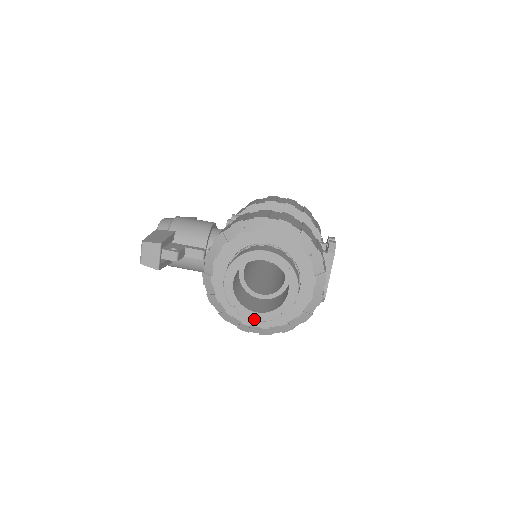
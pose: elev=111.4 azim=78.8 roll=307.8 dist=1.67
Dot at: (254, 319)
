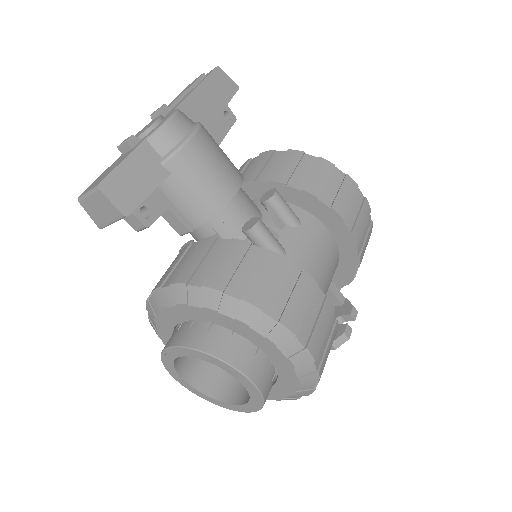
Dot at: (178, 381)
